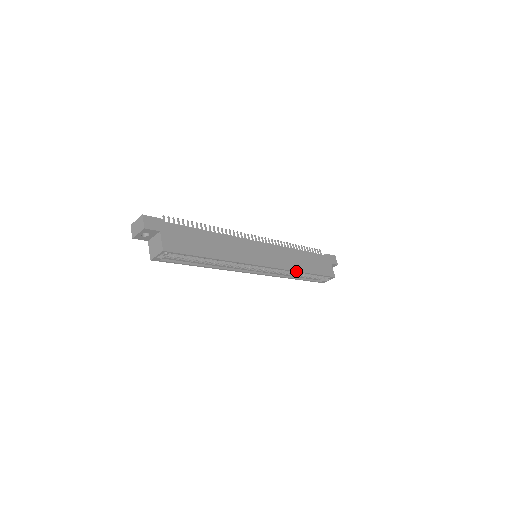
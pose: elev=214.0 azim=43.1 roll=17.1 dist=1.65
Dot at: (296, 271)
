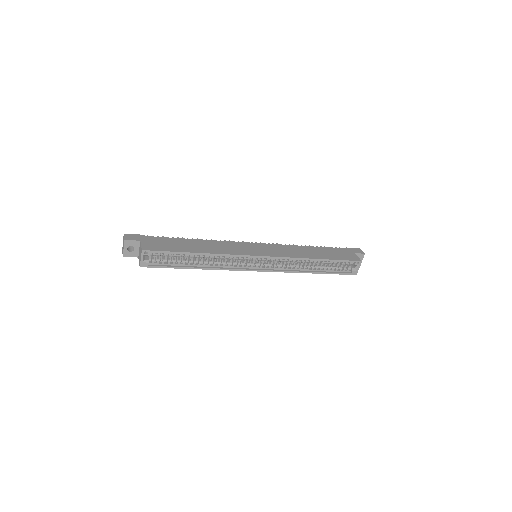
Dot at: (304, 258)
